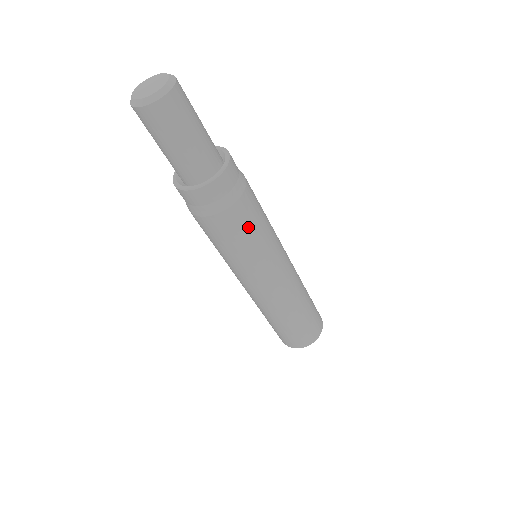
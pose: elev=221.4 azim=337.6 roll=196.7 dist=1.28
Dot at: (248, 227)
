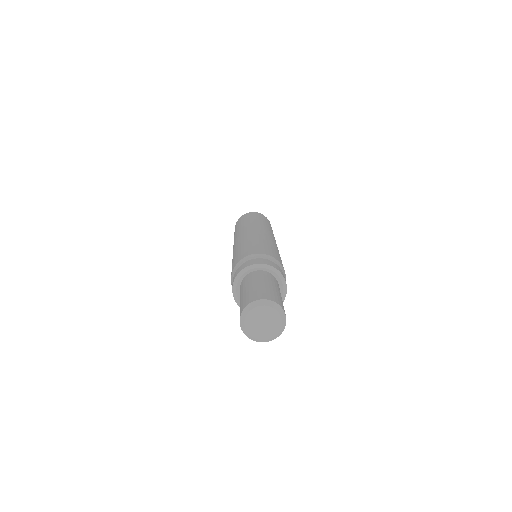
Dot at: occluded
